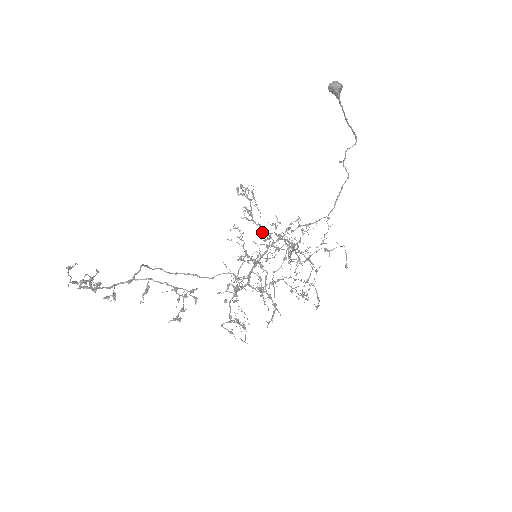
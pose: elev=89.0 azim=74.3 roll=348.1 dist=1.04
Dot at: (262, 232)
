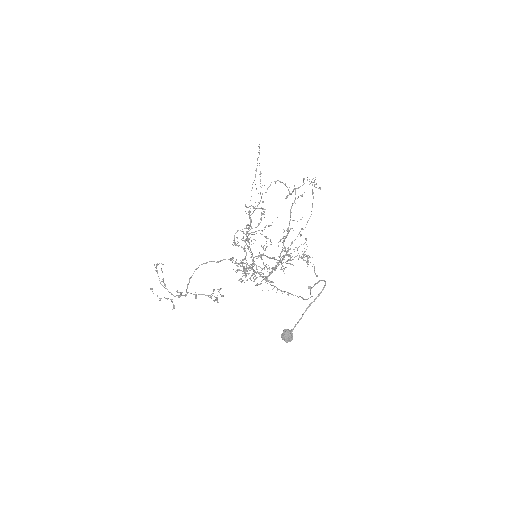
Dot at: (254, 280)
